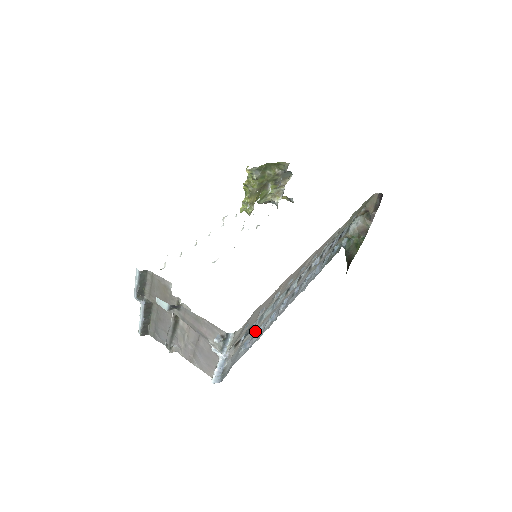
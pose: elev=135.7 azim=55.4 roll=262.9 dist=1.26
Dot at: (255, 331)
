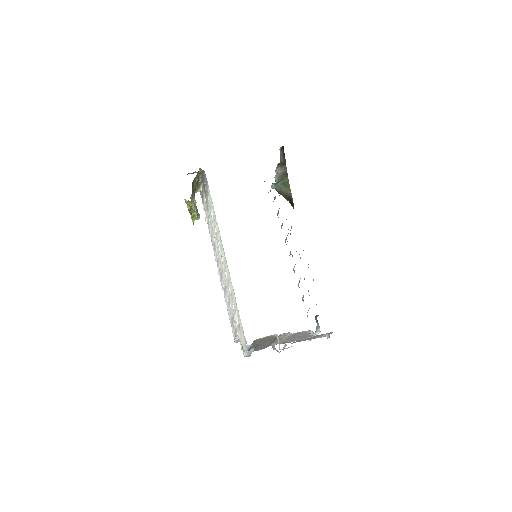
Dot at: occluded
